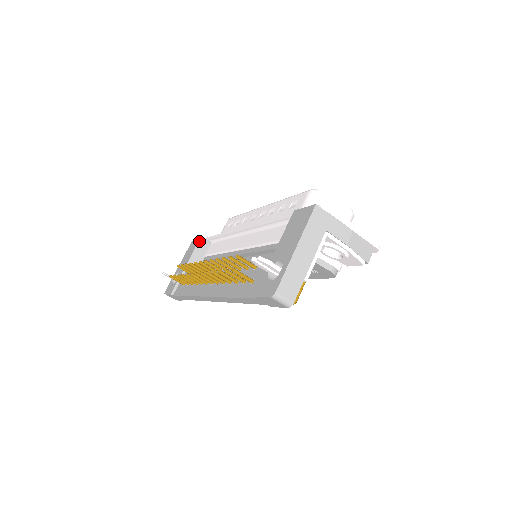
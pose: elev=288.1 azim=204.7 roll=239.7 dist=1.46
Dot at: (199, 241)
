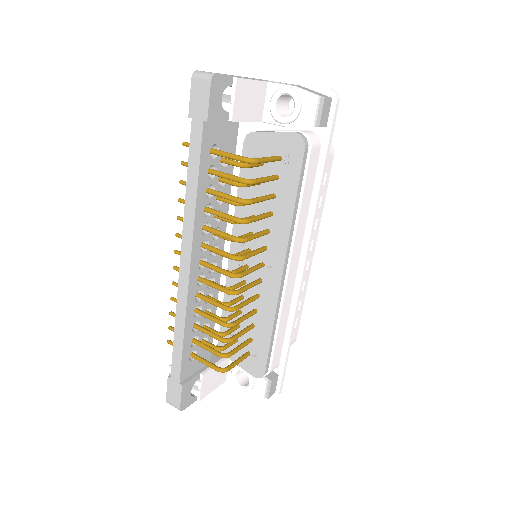
Dot at: occluded
